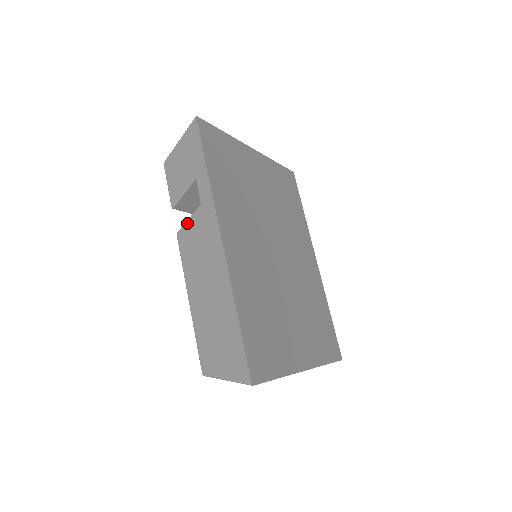
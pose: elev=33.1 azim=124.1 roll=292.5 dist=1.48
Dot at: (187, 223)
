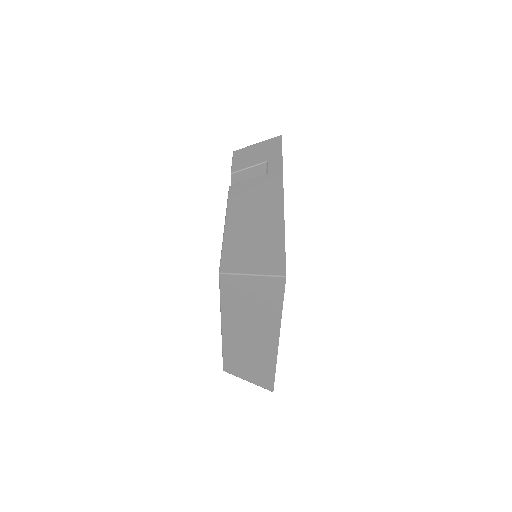
Dot at: (246, 181)
